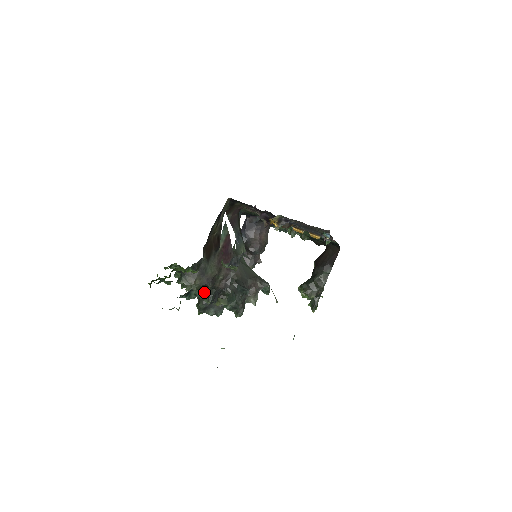
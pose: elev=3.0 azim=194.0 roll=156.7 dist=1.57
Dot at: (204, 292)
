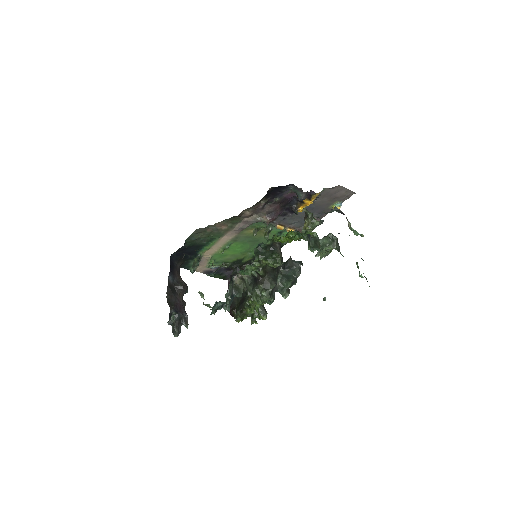
Dot at: (331, 237)
